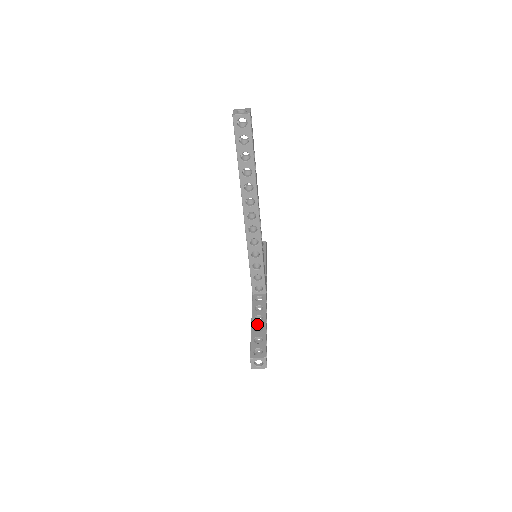
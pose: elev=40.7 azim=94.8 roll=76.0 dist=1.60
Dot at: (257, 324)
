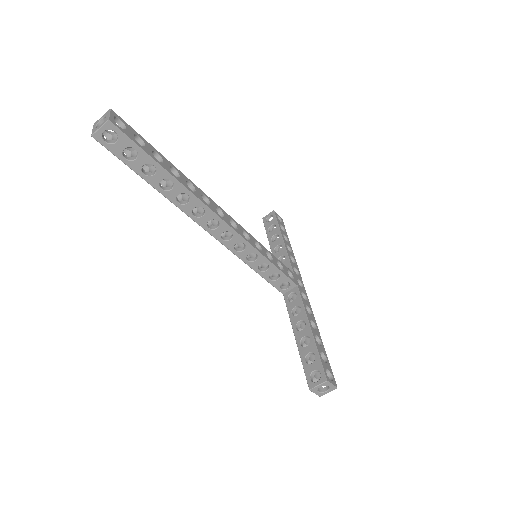
Dot at: (301, 335)
